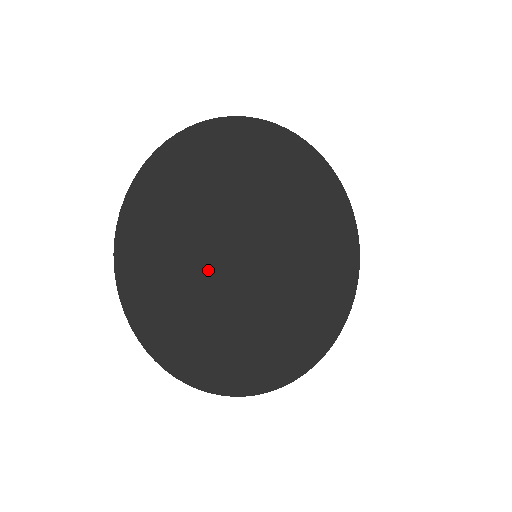
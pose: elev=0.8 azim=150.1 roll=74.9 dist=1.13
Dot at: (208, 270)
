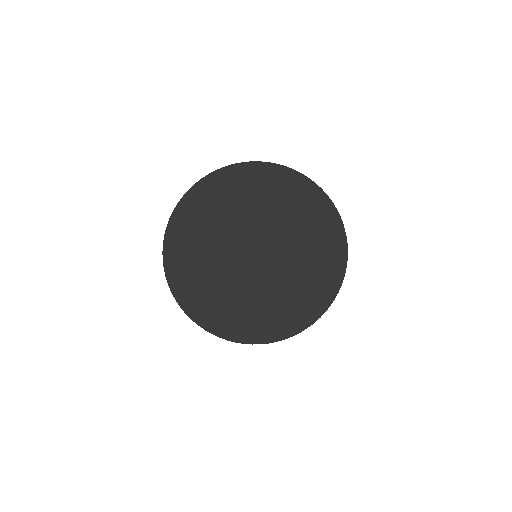
Dot at: (220, 251)
